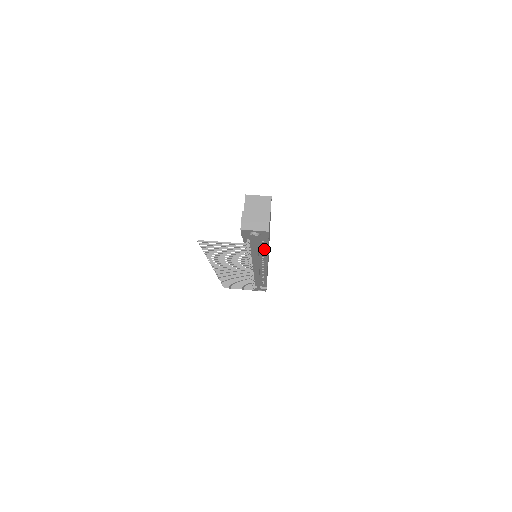
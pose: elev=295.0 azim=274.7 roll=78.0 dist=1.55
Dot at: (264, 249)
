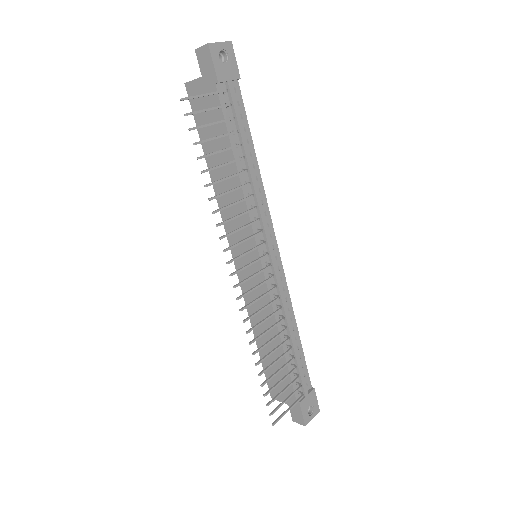
Dot at: (249, 144)
